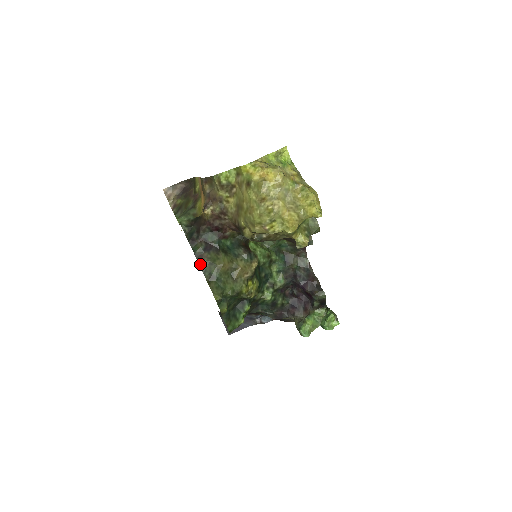
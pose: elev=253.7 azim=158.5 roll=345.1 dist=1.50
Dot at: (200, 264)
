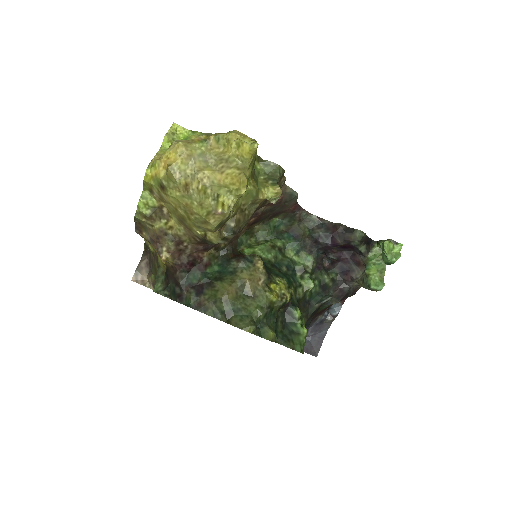
Dot at: (205, 312)
